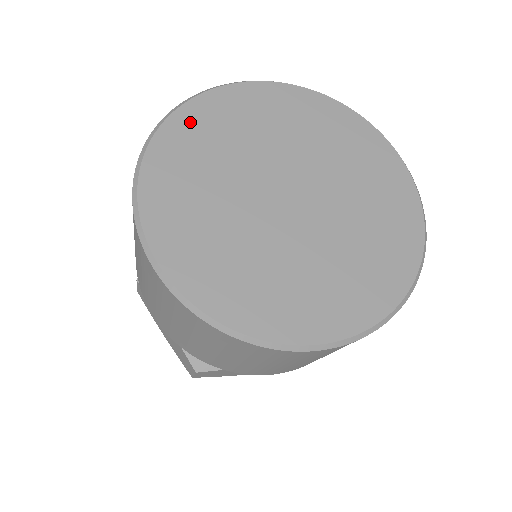
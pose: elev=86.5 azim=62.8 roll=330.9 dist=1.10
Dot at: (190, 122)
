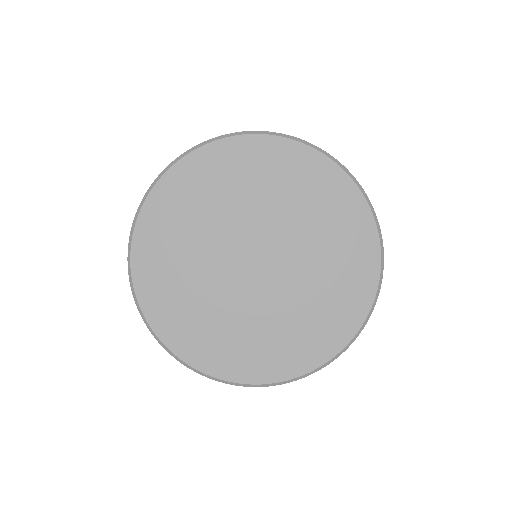
Dot at: (148, 250)
